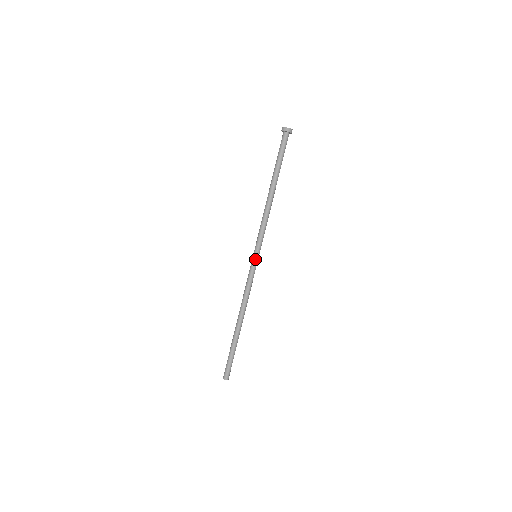
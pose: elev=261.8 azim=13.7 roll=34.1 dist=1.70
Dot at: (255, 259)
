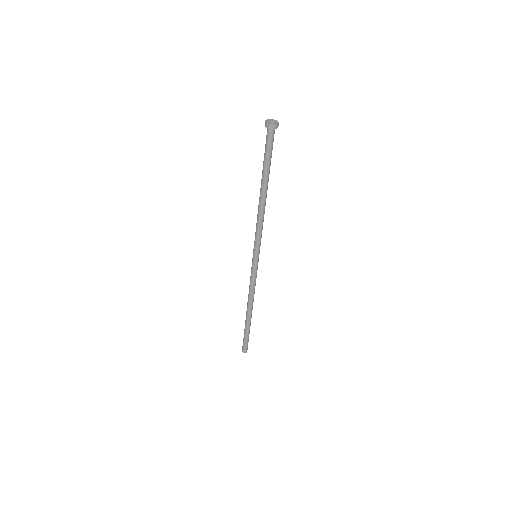
Dot at: (255, 260)
